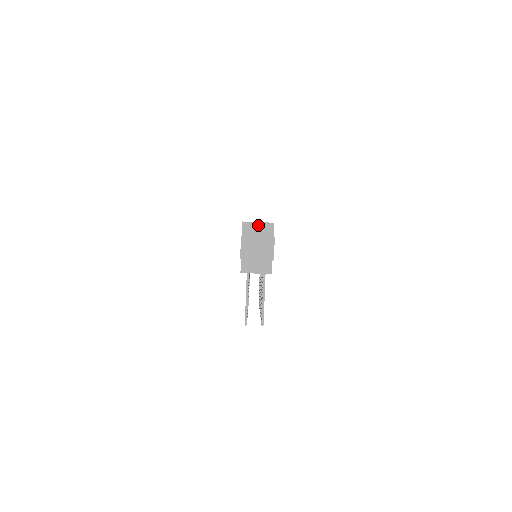
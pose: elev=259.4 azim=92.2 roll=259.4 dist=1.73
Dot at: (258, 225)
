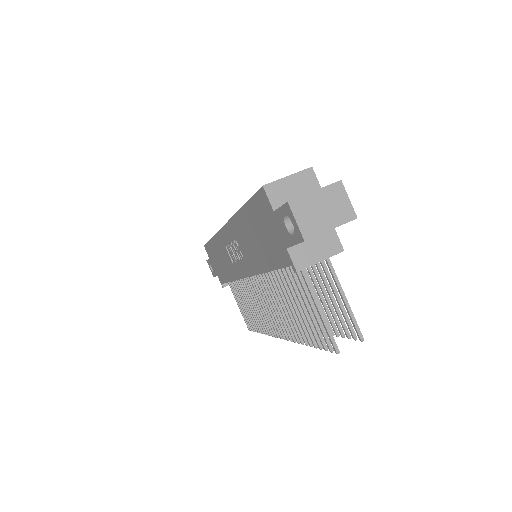
Dot at: (290, 181)
